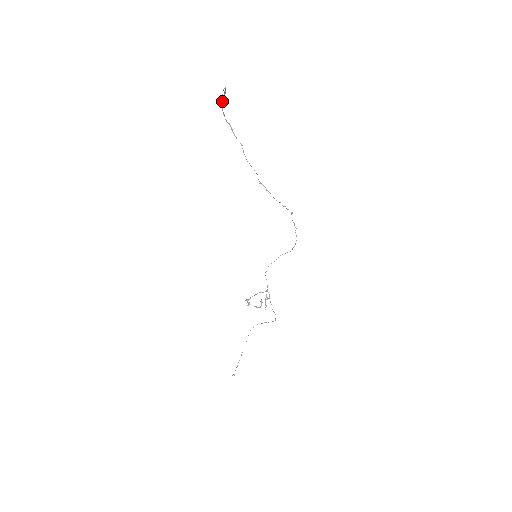
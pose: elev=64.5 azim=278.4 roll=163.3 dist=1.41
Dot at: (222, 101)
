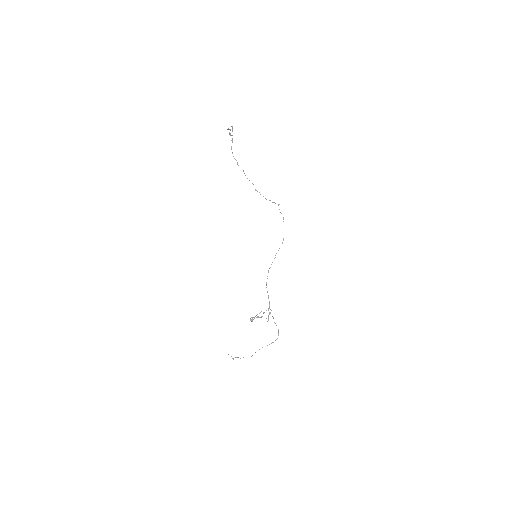
Dot at: (230, 133)
